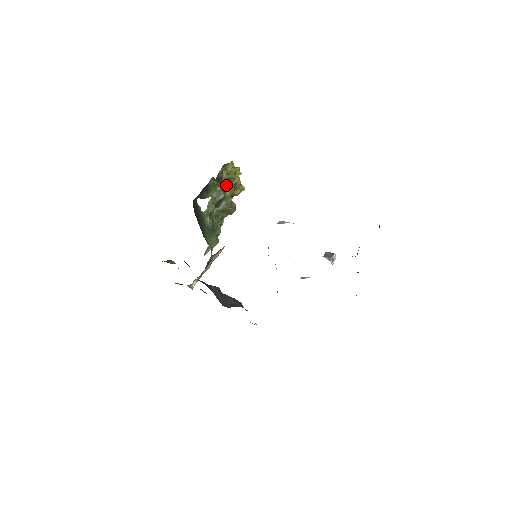
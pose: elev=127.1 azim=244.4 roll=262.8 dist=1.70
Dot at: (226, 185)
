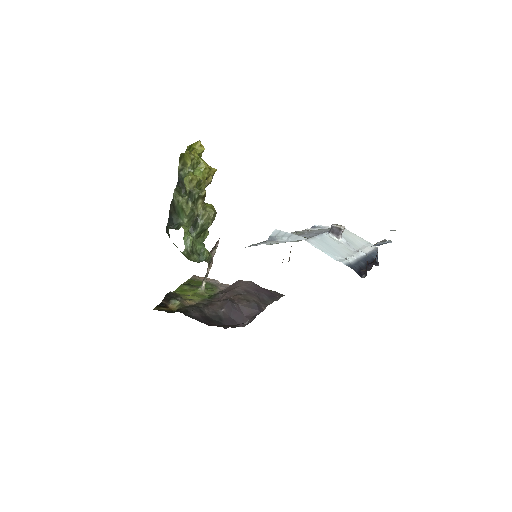
Dot at: (194, 200)
